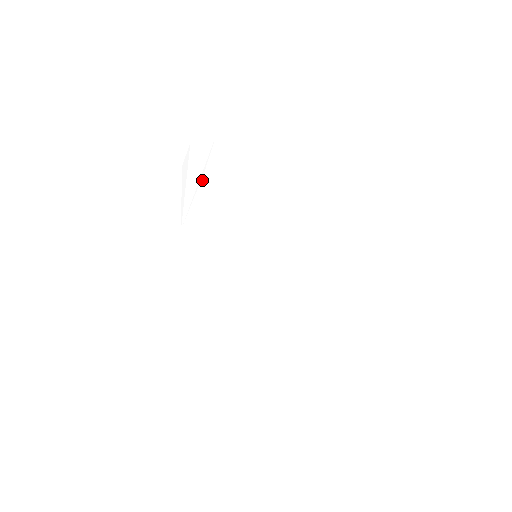
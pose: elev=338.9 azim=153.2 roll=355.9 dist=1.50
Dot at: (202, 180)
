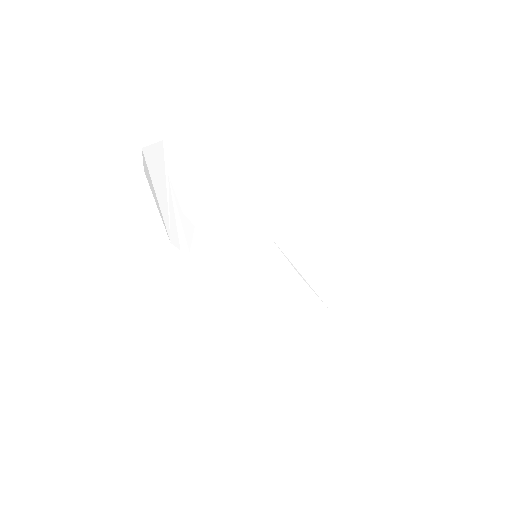
Dot at: (169, 184)
